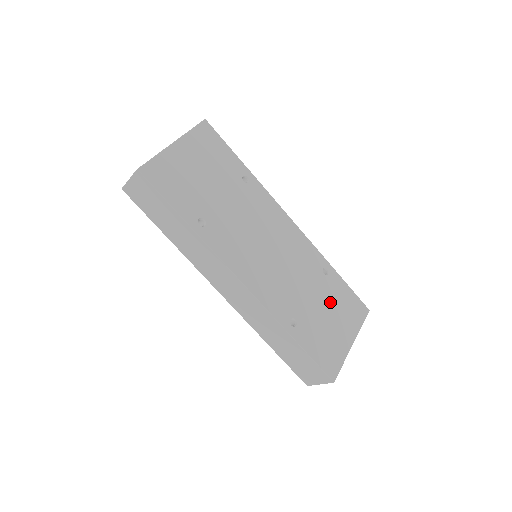
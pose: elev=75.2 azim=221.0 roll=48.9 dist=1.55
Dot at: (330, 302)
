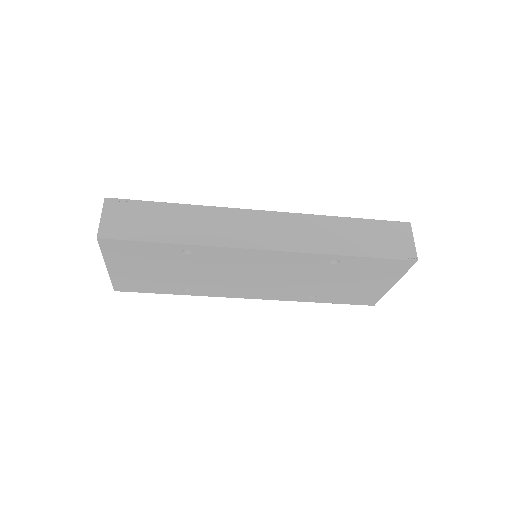
Dot at: (351, 276)
